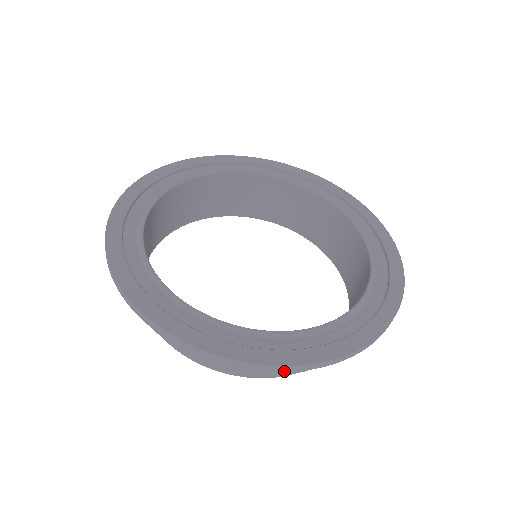
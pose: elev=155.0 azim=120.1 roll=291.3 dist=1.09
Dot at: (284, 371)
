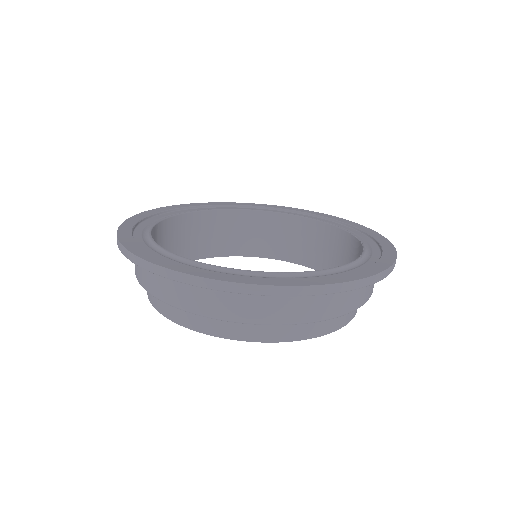
Dot at: (262, 294)
